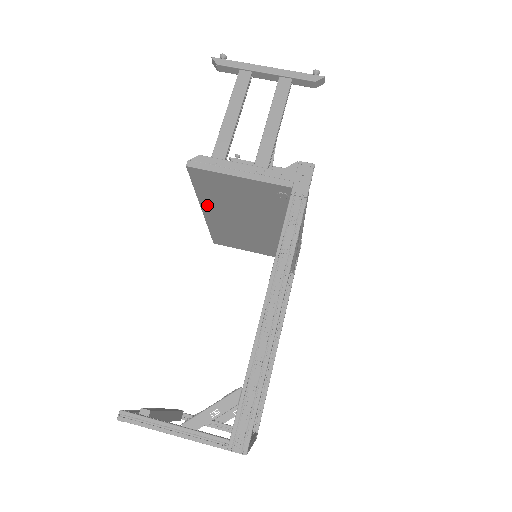
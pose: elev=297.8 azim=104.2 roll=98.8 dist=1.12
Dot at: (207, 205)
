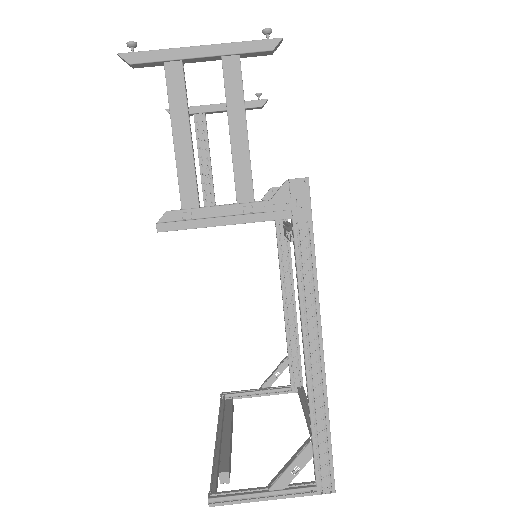
Dot at: occluded
